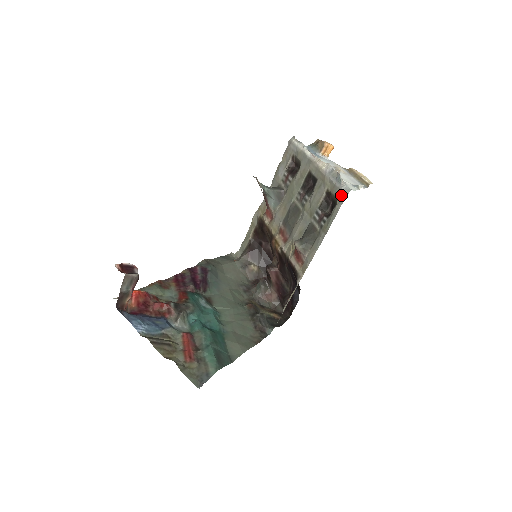
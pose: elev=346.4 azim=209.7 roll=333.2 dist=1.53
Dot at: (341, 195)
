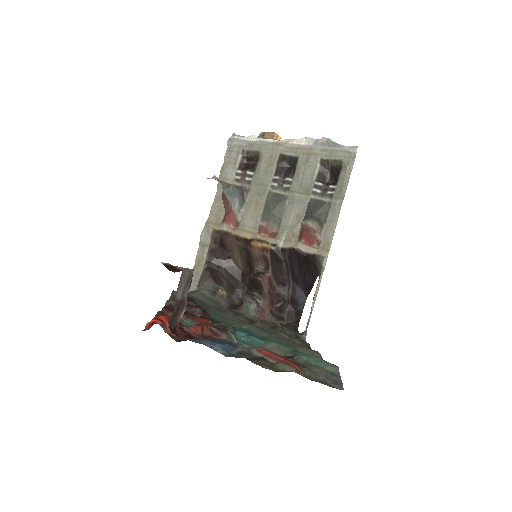
Dot at: (348, 155)
